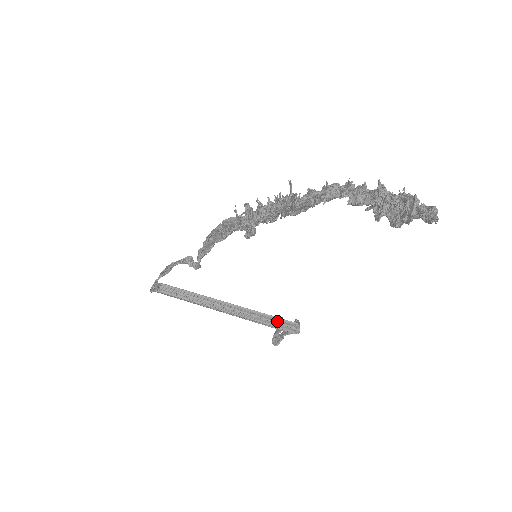
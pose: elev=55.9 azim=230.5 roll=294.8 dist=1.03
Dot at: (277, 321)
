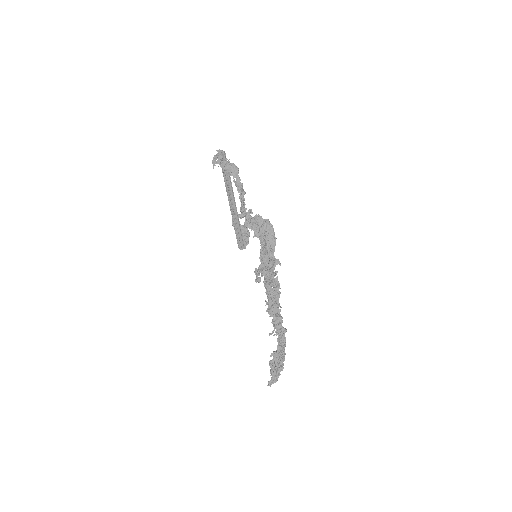
Dot at: (240, 238)
